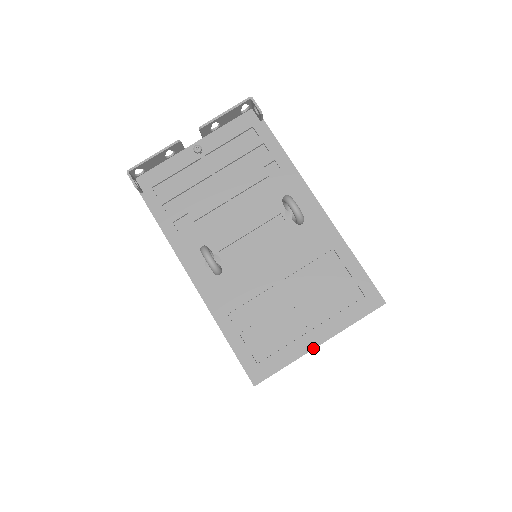
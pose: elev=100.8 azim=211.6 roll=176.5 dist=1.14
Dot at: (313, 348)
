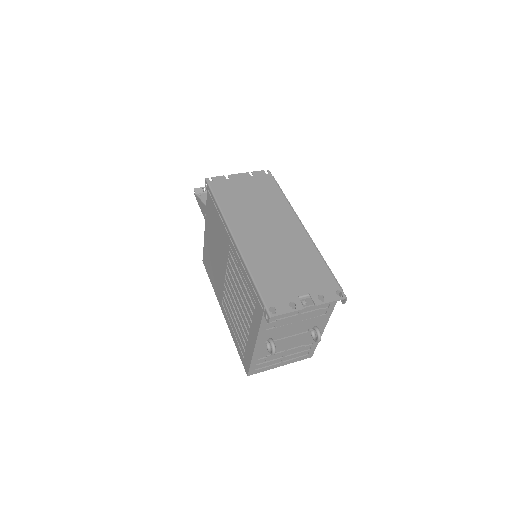
Dot at: occluded
